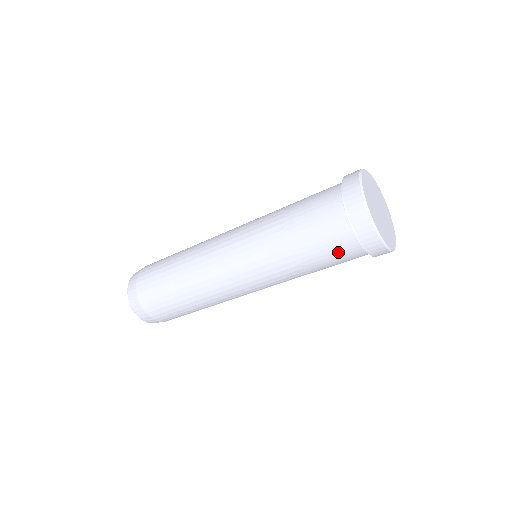
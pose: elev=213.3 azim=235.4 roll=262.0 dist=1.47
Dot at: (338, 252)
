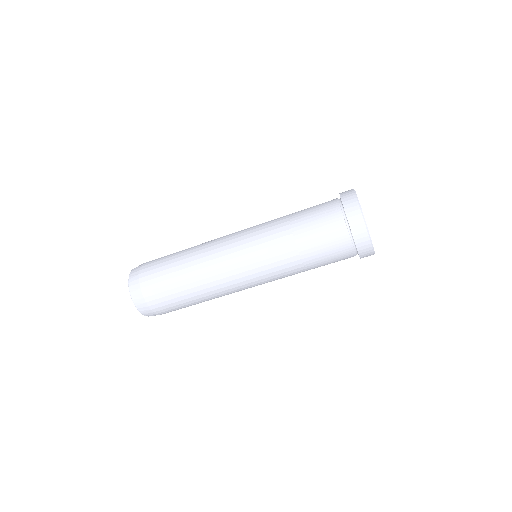
Dot at: (325, 224)
